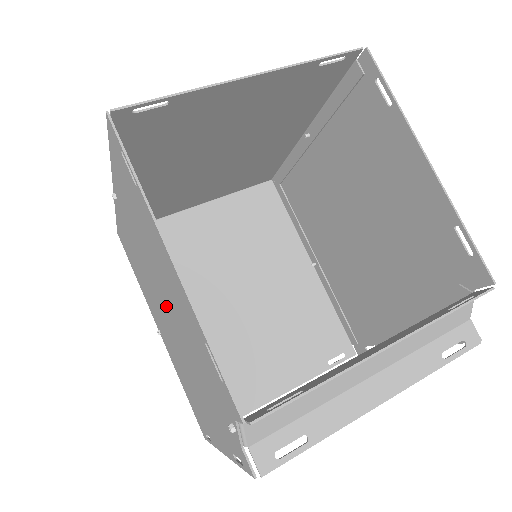
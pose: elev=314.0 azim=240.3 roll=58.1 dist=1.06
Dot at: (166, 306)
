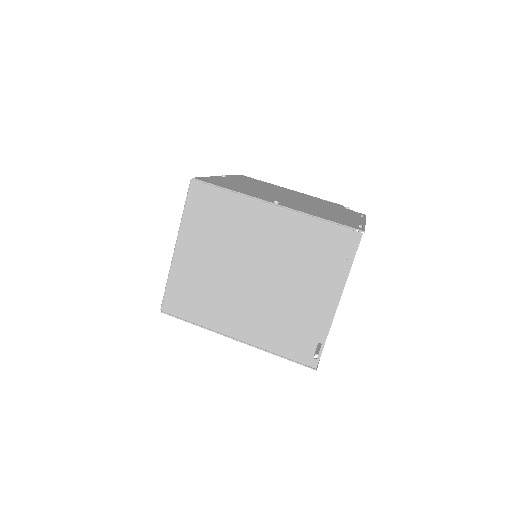
Dot at: occluded
